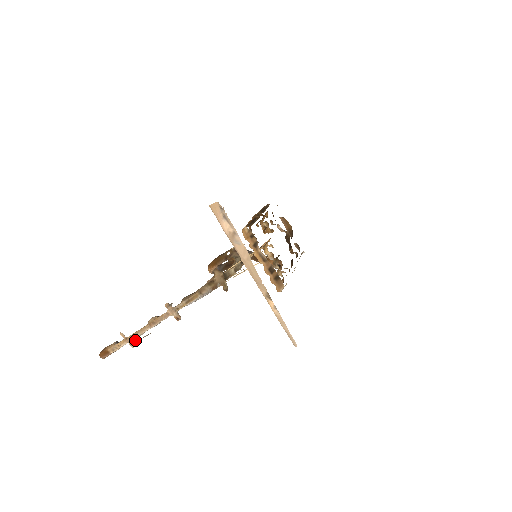
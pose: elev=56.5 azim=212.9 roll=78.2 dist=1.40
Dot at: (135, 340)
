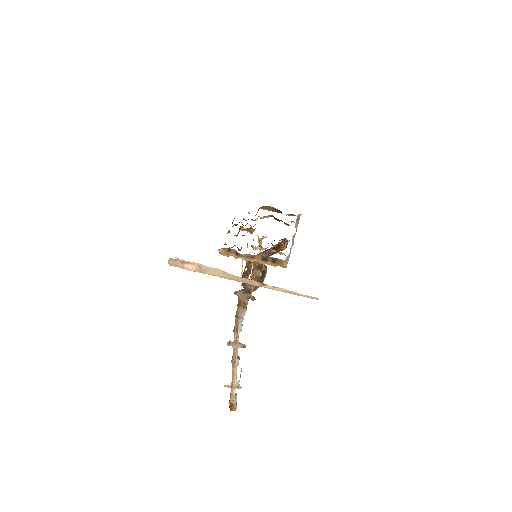
Dot at: (237, 383)
